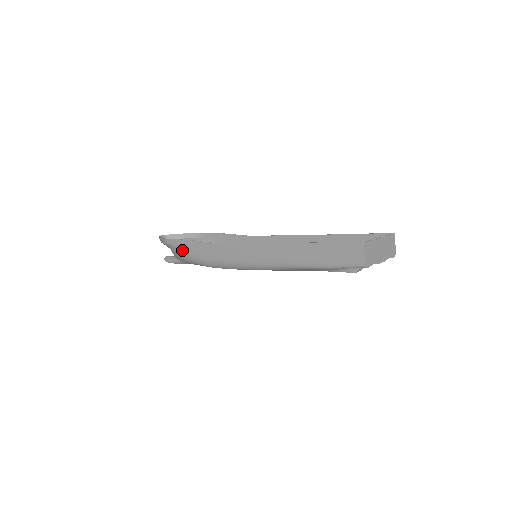
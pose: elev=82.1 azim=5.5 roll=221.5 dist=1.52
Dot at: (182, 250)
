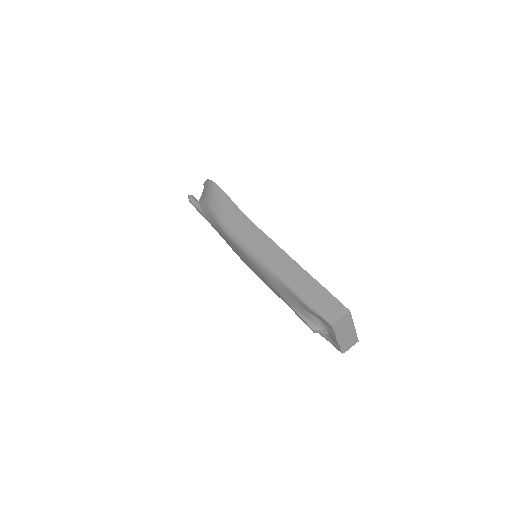
Dot at: (217, 199)
